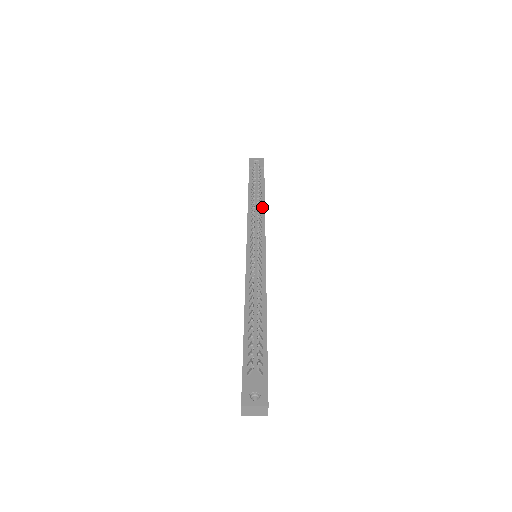
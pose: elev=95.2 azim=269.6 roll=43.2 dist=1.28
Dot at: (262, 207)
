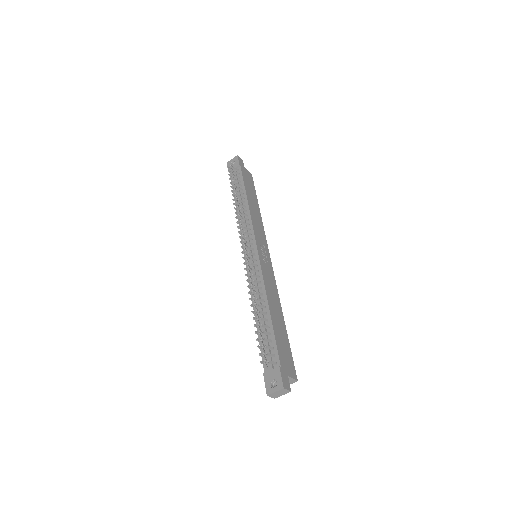
Dot at: (247, 208)
